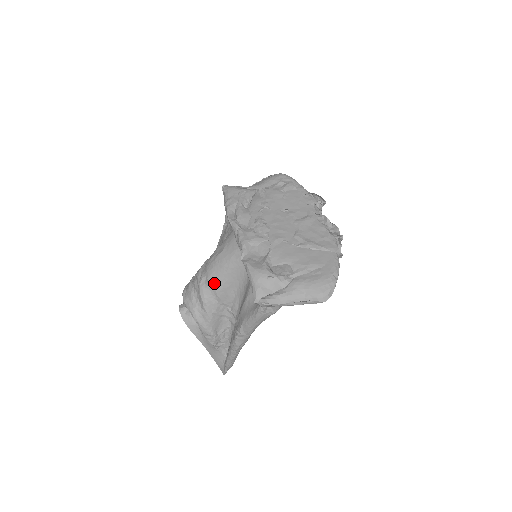
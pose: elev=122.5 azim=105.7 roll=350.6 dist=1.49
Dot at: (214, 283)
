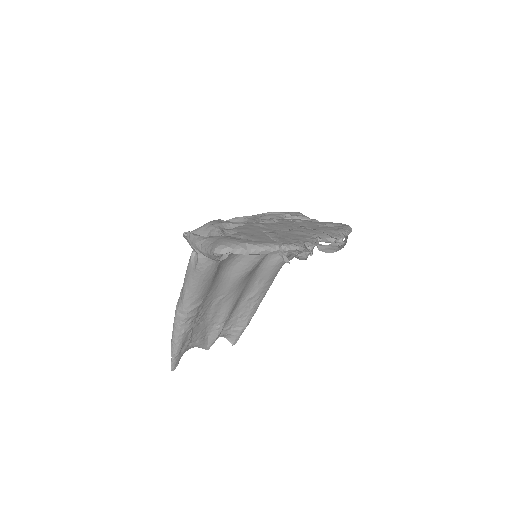
Dot at: occluded
